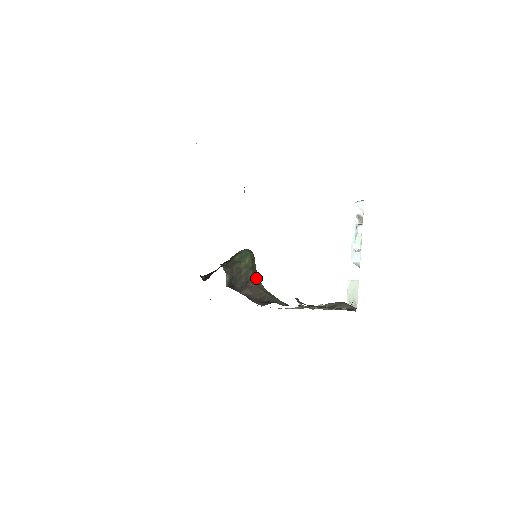
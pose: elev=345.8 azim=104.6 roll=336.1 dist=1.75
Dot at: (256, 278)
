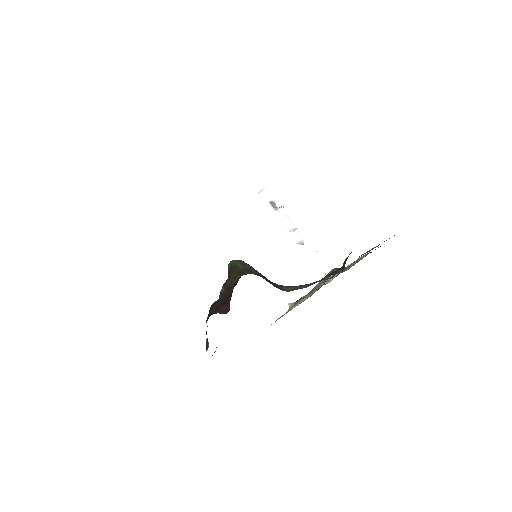
Dot at: occluded
